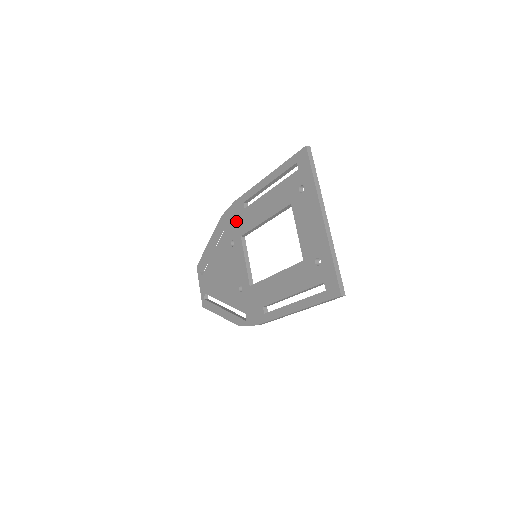
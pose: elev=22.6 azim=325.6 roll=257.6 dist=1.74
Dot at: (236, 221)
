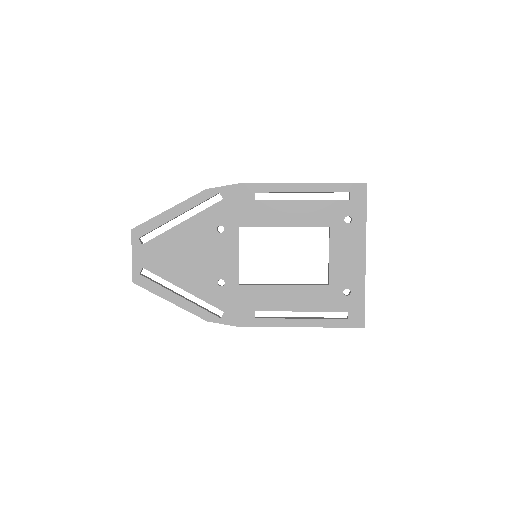
Dot at: (235, 207)
